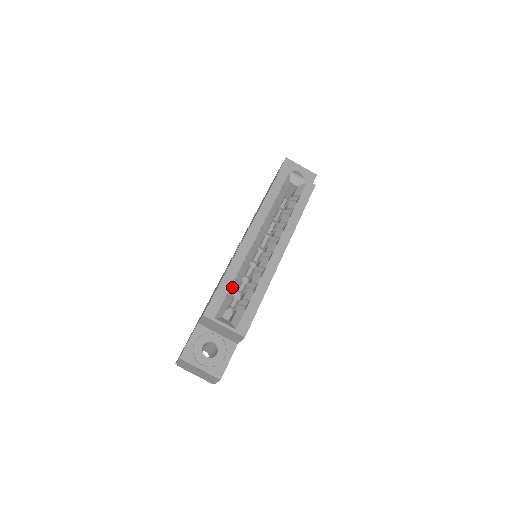
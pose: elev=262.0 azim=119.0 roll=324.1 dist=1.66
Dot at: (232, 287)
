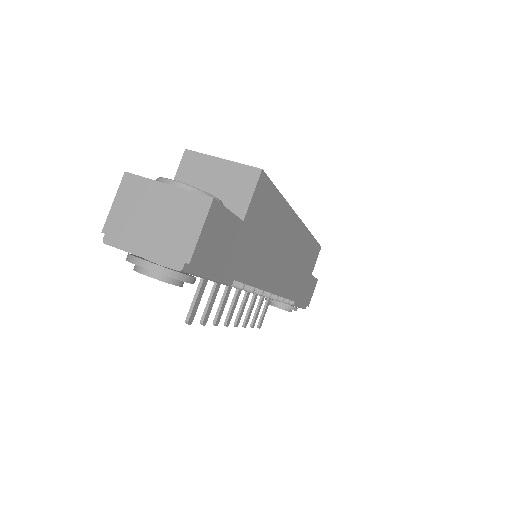
Dot at: occluded
